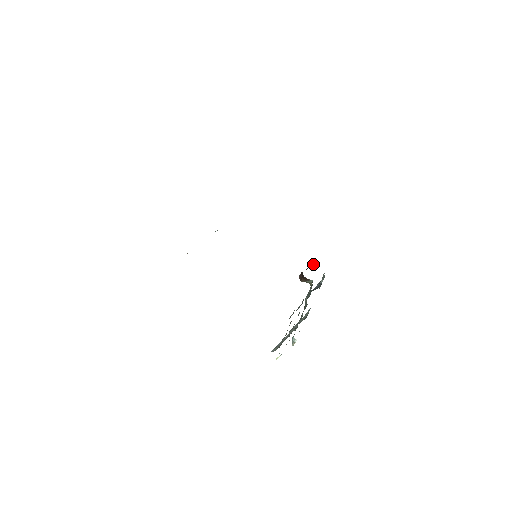
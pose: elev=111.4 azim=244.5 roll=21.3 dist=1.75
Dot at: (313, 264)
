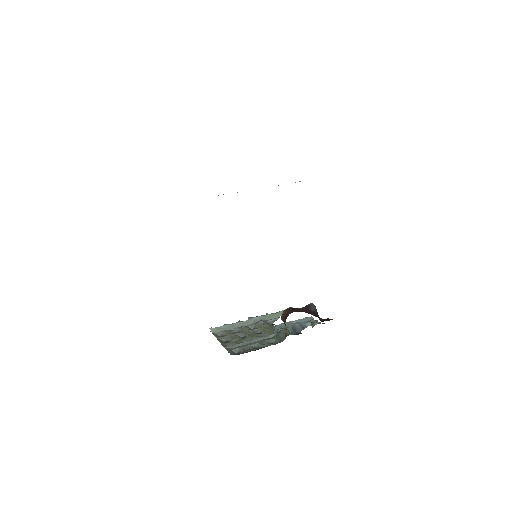
Dot at: (314, 305)
